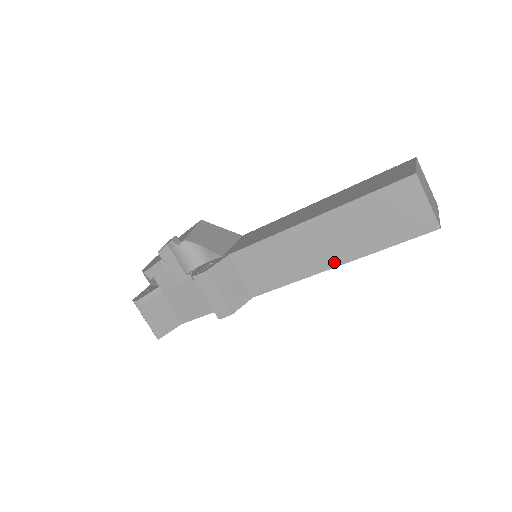
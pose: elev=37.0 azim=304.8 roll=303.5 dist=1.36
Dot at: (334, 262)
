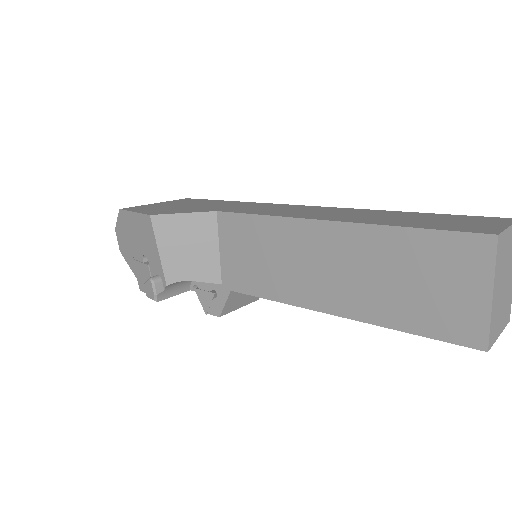
Dot at: occluded
